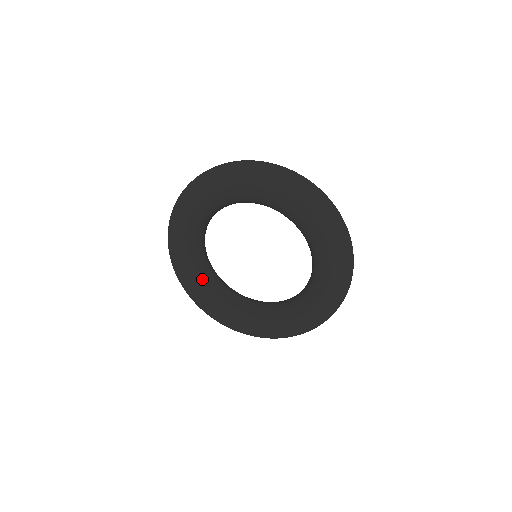
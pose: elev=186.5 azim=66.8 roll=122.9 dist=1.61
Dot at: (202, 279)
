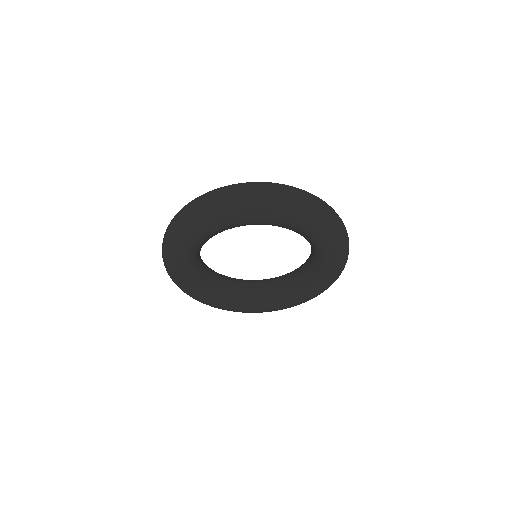
Dot at: (196, 272)
